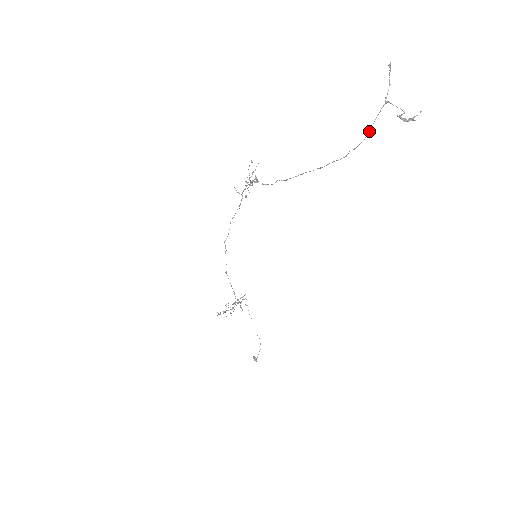
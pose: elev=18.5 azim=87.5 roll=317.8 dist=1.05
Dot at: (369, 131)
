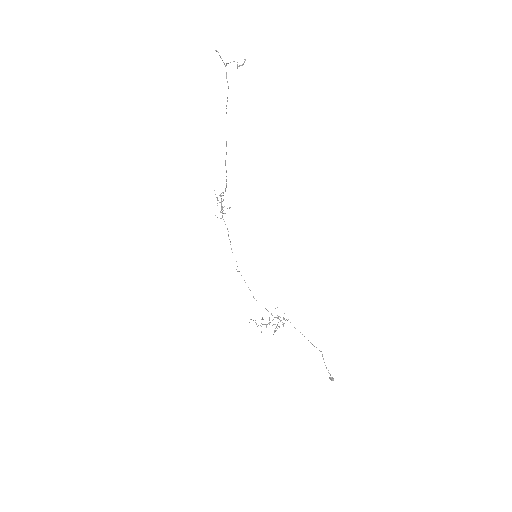
Dot at: (228, 86)
